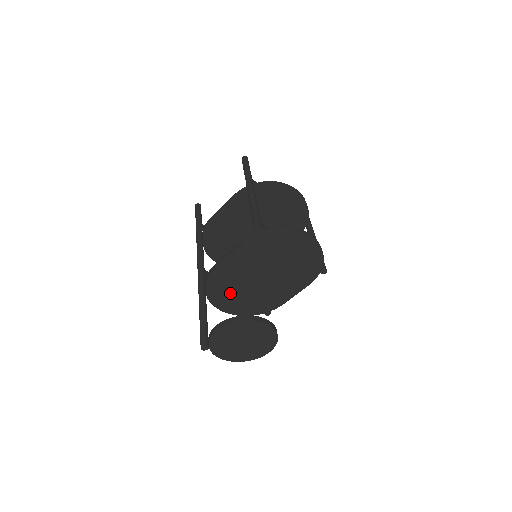
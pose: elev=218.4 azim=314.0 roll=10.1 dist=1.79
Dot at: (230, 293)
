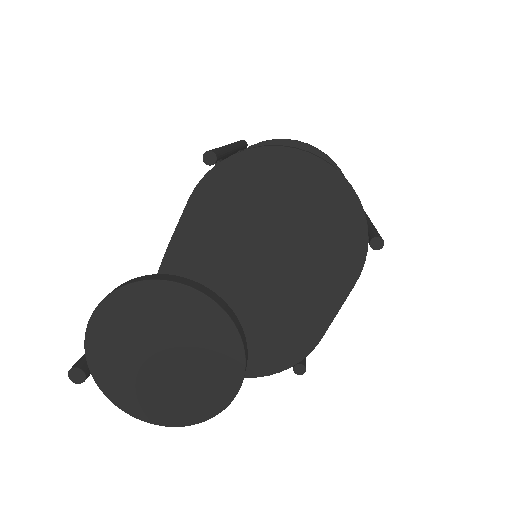
Dot at: occluded
